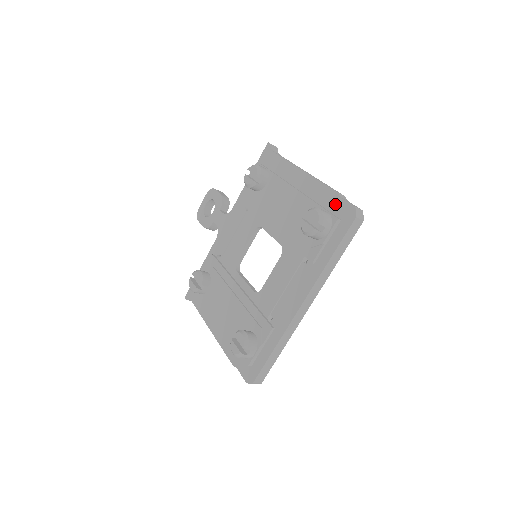
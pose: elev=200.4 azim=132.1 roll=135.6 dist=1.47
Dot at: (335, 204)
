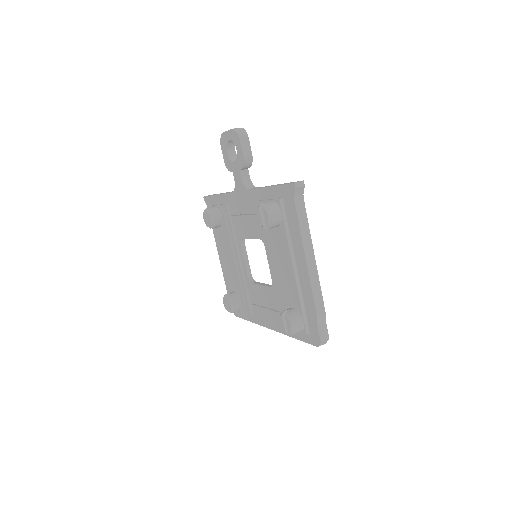
Dot at: (312, 321)
